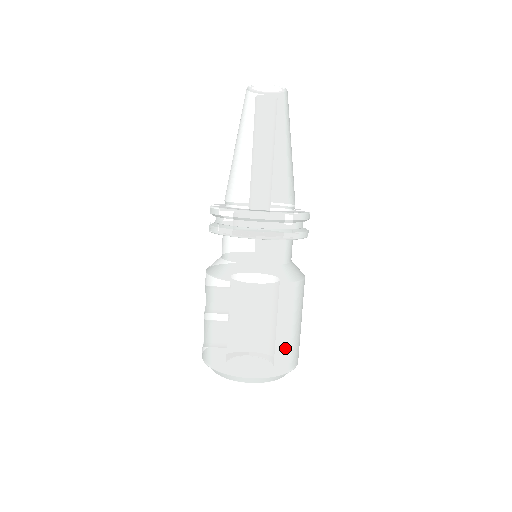
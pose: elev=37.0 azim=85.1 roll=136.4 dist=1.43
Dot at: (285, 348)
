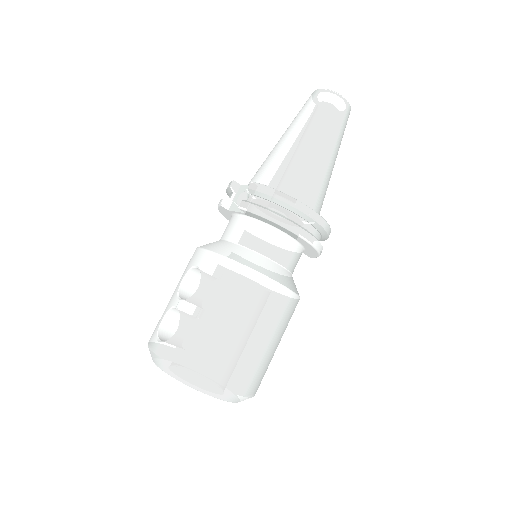
Dot at: (267, 367)
